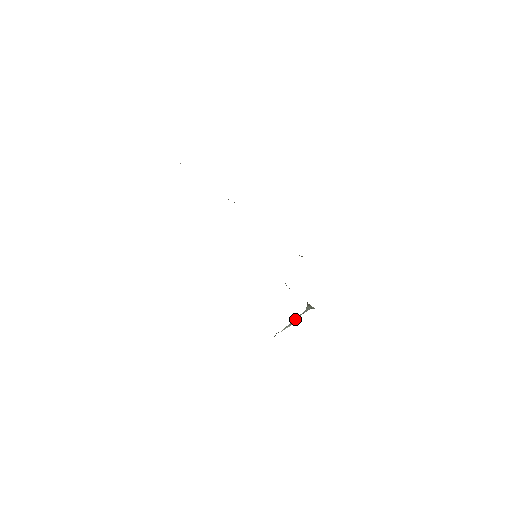
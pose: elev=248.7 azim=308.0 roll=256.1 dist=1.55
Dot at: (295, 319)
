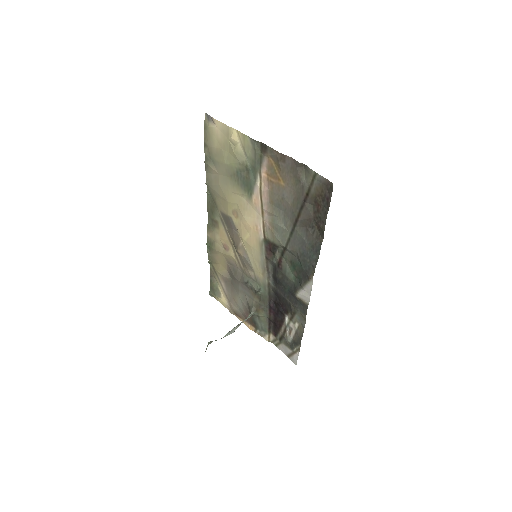
Dot at: (239, 325)
